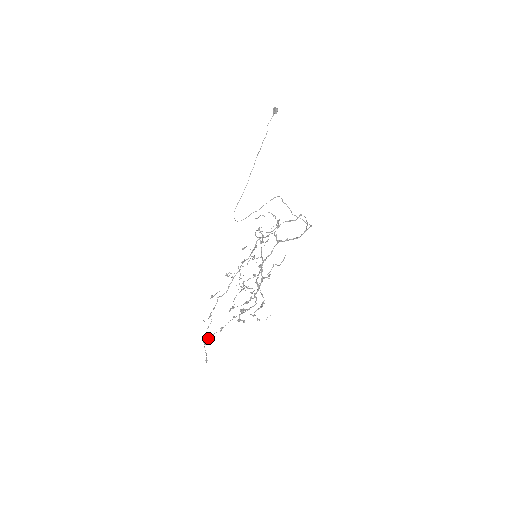
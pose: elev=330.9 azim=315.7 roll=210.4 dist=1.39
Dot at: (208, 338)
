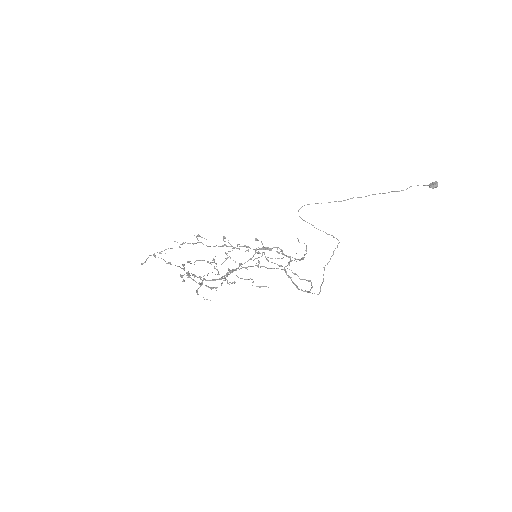
Dot at: (154, 255)
